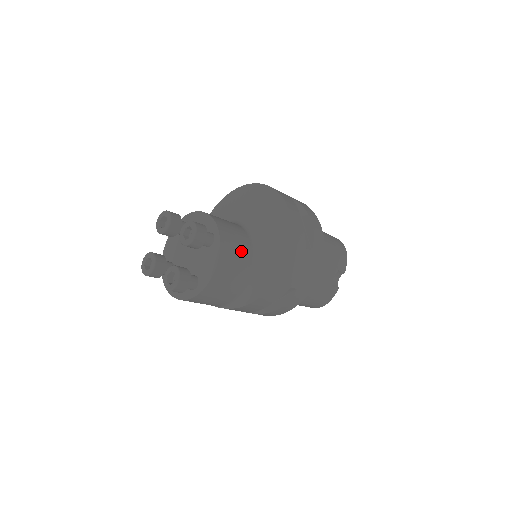
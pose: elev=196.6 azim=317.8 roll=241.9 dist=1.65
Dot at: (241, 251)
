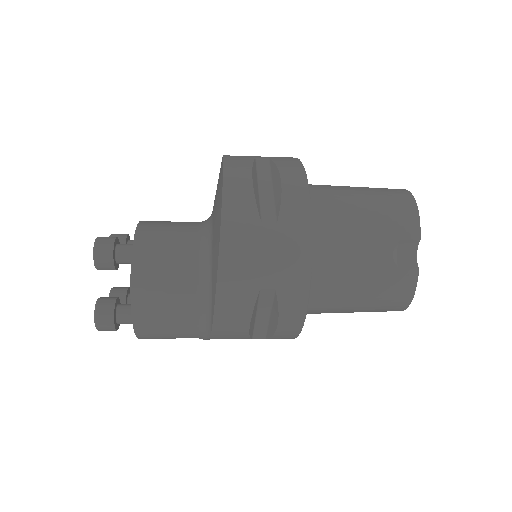
Dot at: (173, 256)
